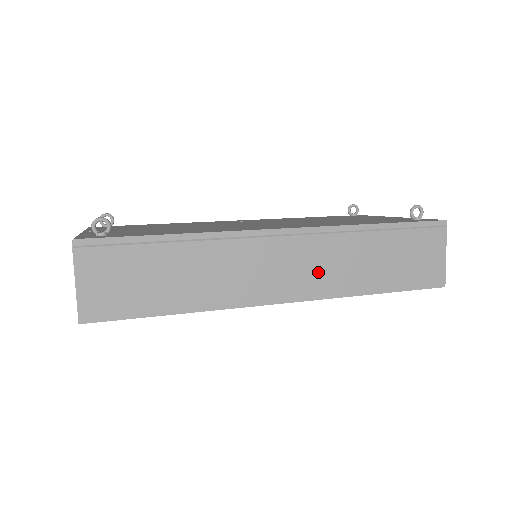
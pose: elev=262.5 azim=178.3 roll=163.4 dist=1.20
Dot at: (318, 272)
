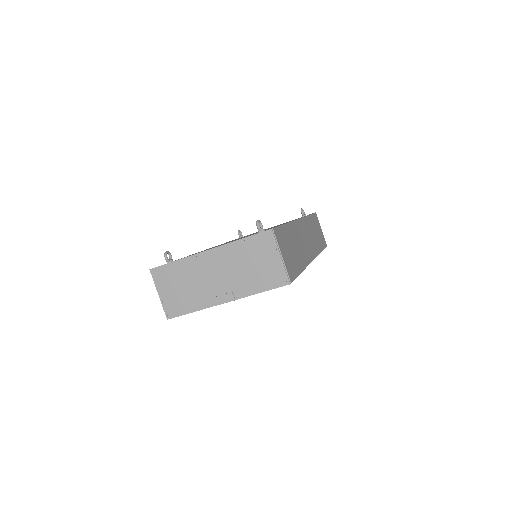
Dot at: (311, 242)
